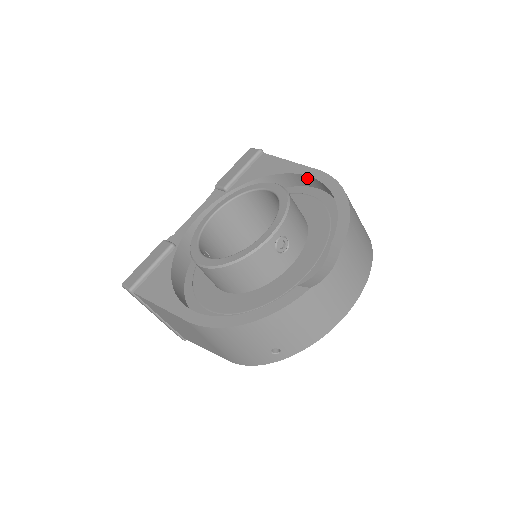
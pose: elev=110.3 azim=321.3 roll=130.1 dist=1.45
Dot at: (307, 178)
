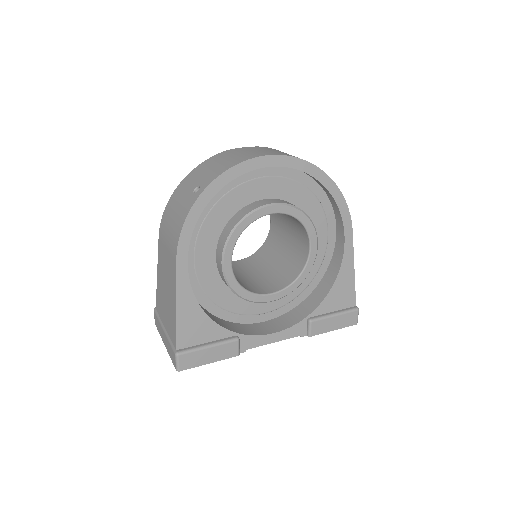
Dot at: occluded
